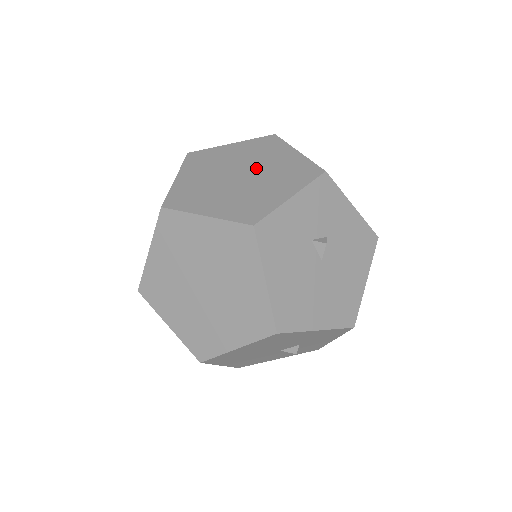
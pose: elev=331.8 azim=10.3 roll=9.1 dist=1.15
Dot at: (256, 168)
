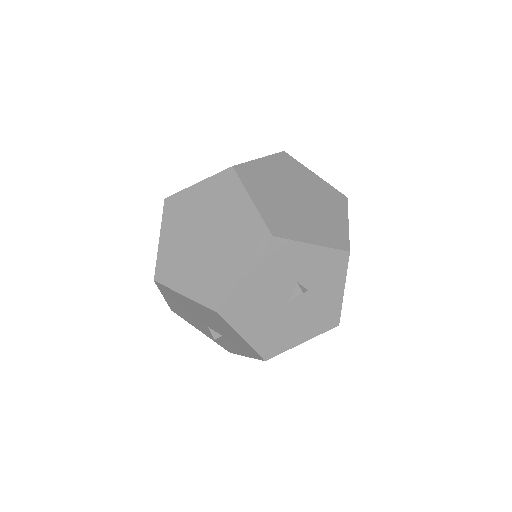
Dot at: (313, 205)
